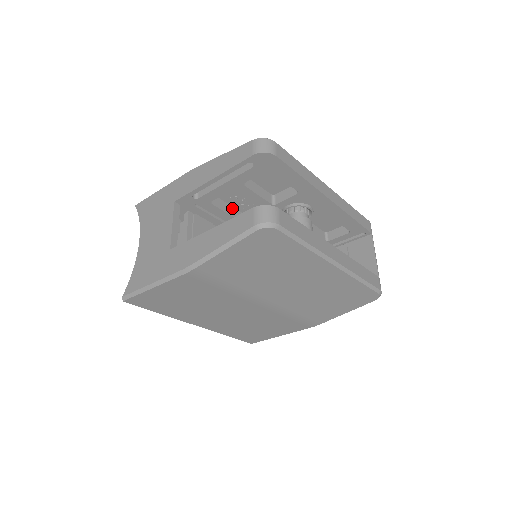
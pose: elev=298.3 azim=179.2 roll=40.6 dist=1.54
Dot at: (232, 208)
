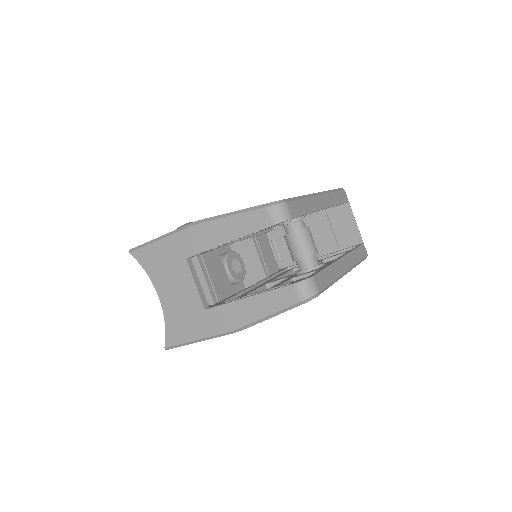
Dot at: occluded
